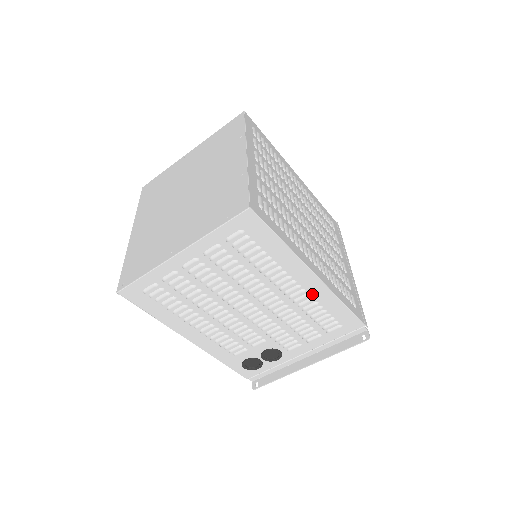
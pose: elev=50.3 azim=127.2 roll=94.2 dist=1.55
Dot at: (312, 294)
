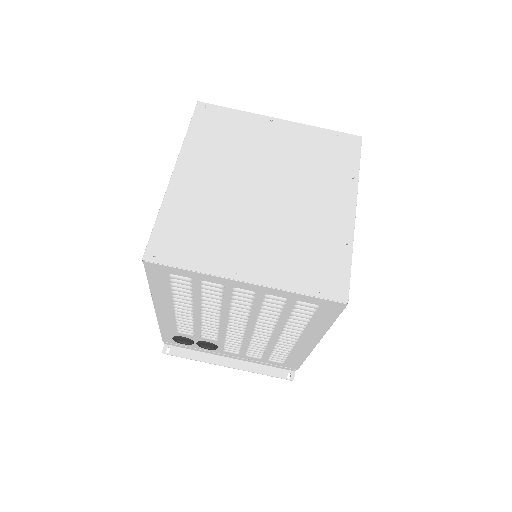
Dot at: (296, 346)
